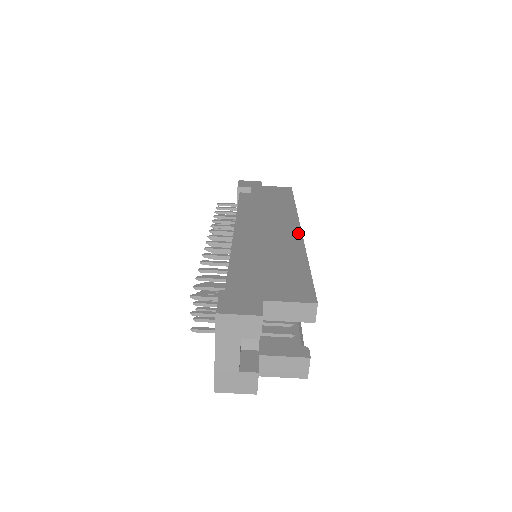
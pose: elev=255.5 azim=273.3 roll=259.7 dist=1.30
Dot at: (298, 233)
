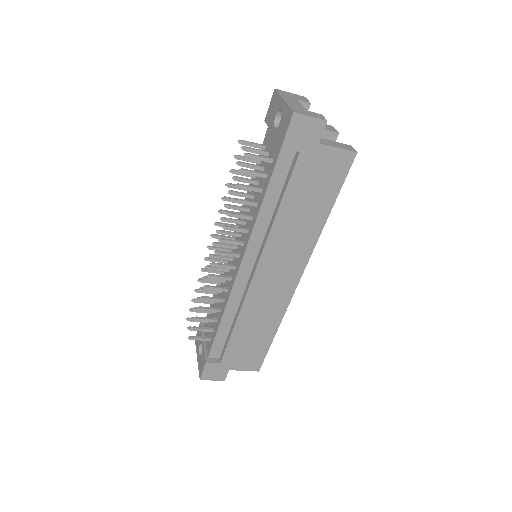
Dot at: (292, 290)
